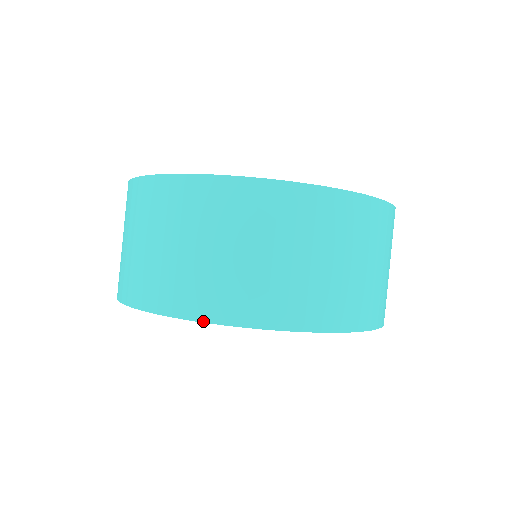
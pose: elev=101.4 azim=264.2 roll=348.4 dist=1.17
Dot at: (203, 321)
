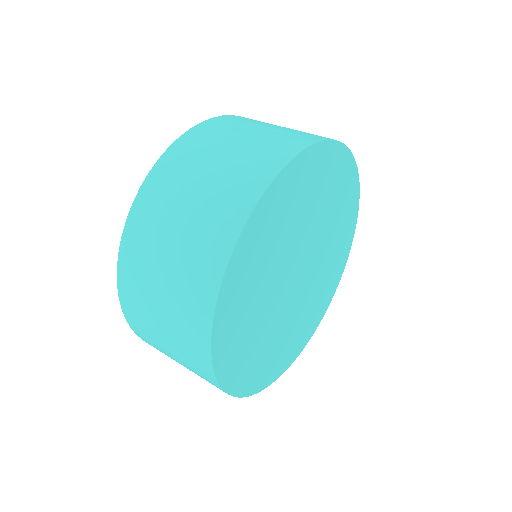
Dot at: (281, 169)
